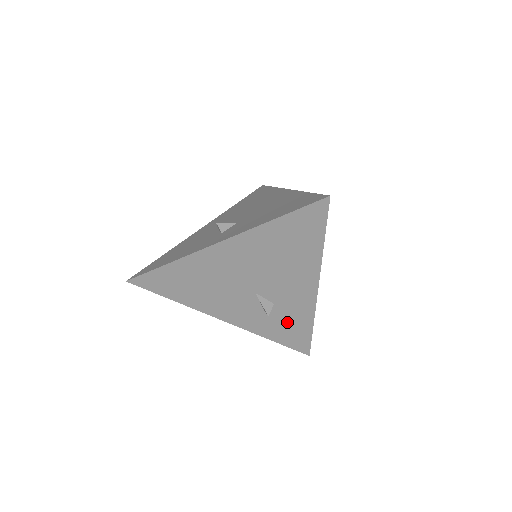
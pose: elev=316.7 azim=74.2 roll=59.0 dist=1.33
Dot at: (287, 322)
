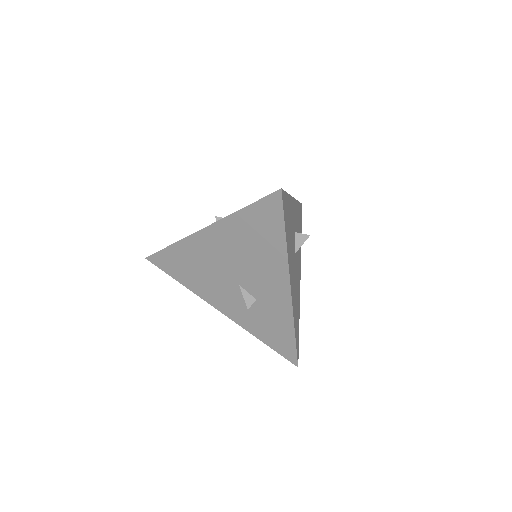
Dot at: (271, 323)
